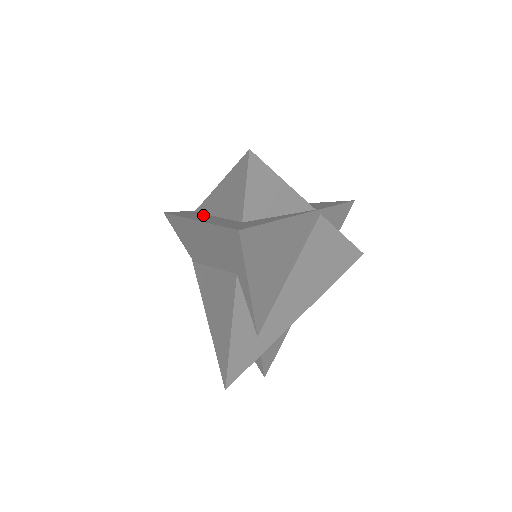
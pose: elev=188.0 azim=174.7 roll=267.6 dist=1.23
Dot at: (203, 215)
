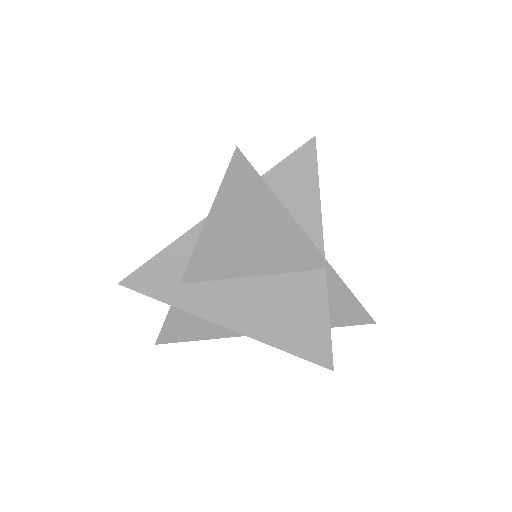
Dot at: occluded
